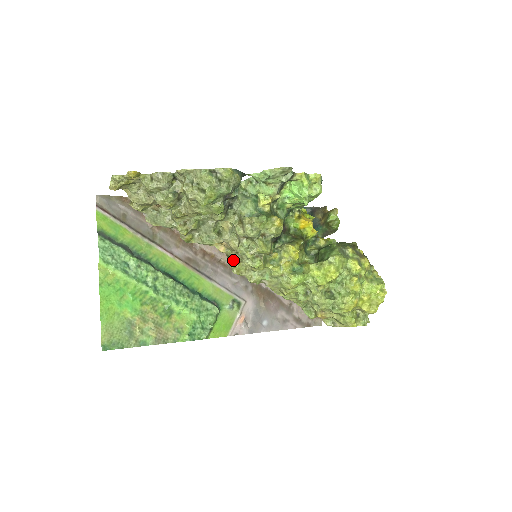
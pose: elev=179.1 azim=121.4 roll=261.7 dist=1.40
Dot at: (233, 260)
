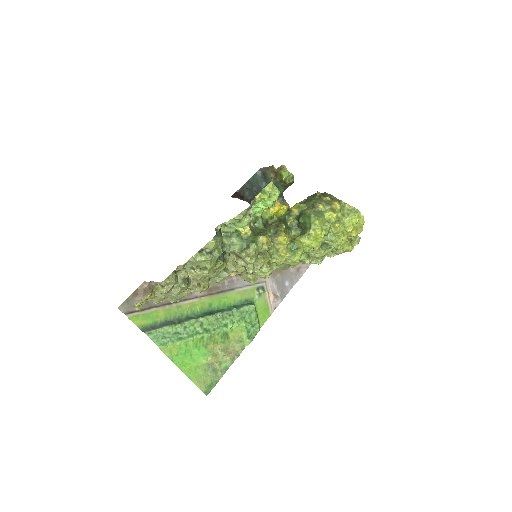
Dot at: (246, 276)
